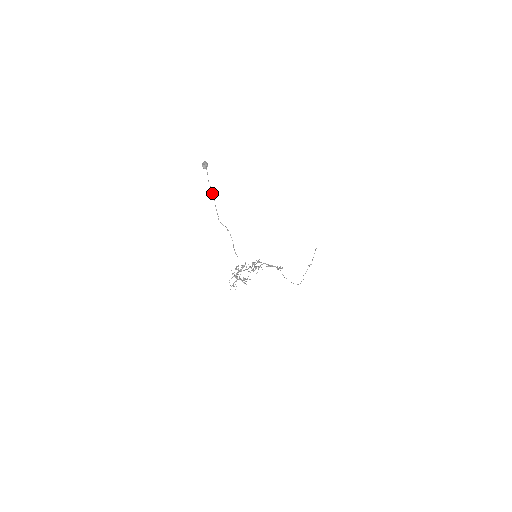
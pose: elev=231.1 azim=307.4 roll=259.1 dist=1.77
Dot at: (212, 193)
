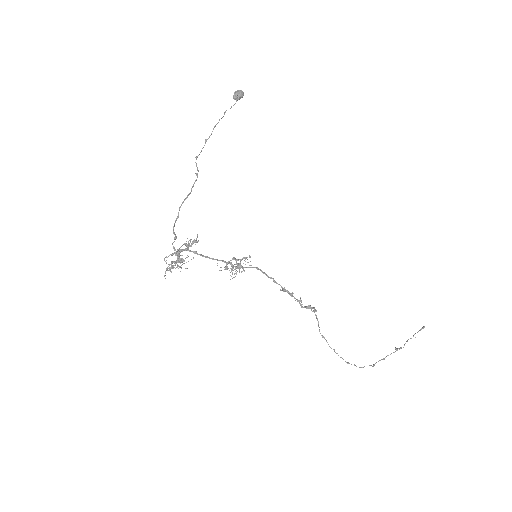
Dot at: (216, 124)
